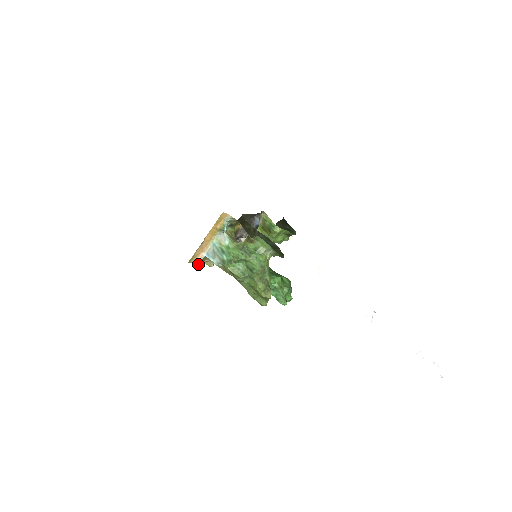
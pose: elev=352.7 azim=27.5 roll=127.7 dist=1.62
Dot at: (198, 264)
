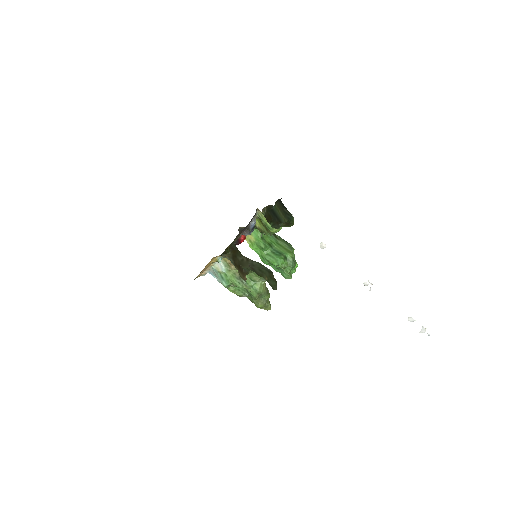
Dot at: (204, 275)
